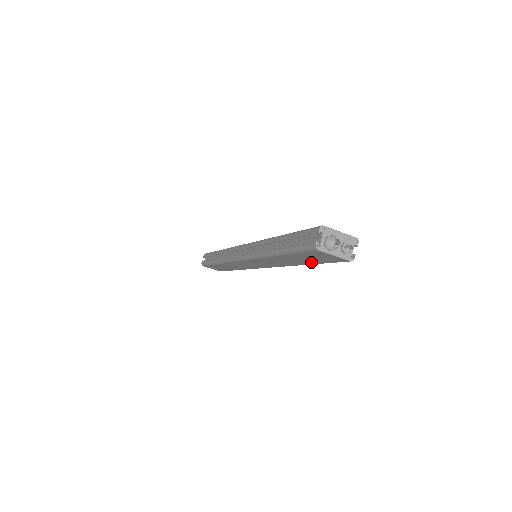
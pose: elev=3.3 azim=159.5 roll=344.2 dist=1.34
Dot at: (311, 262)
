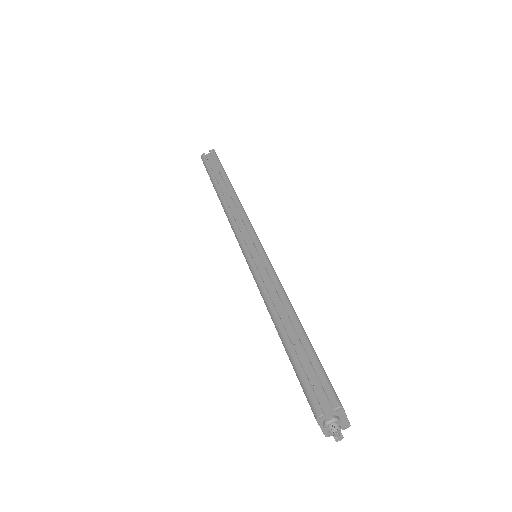
Dot at: occluded
